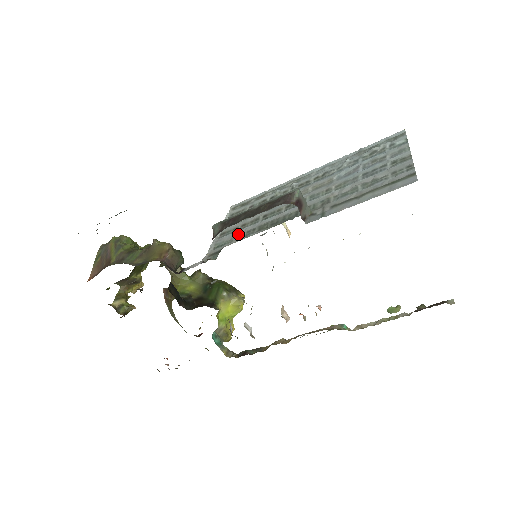
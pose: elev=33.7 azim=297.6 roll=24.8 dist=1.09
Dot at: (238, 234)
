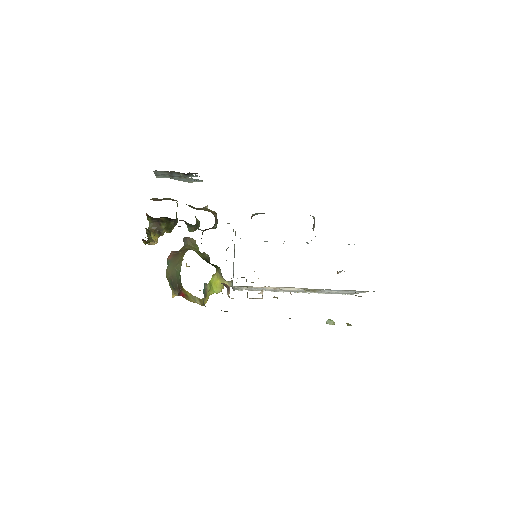
Dot at: occluded
